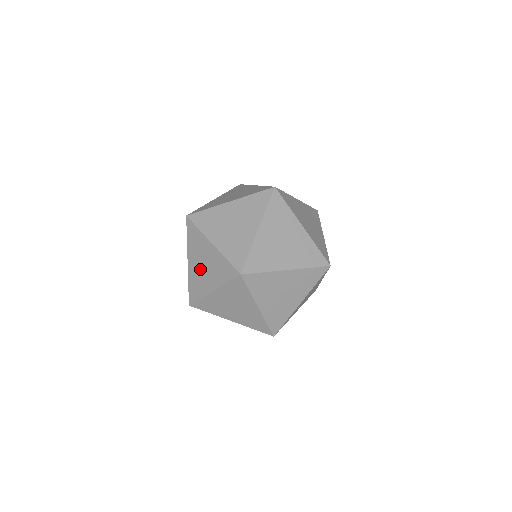
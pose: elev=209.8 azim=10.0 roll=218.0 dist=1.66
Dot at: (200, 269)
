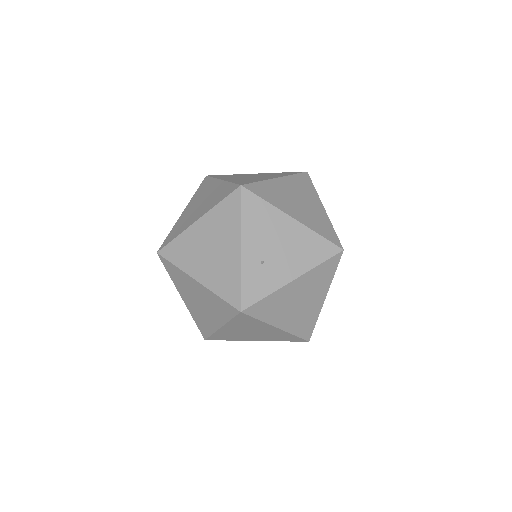
Dot at: occluded
